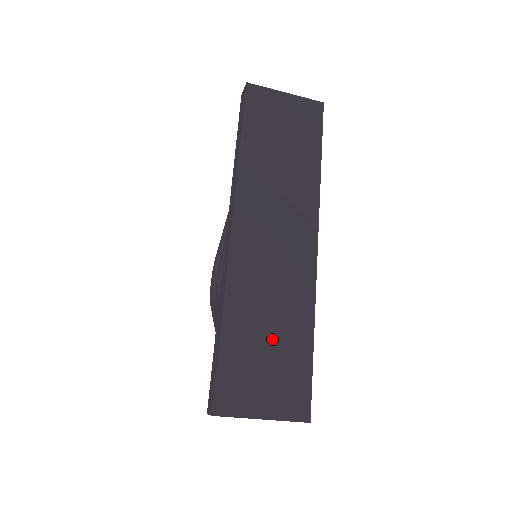
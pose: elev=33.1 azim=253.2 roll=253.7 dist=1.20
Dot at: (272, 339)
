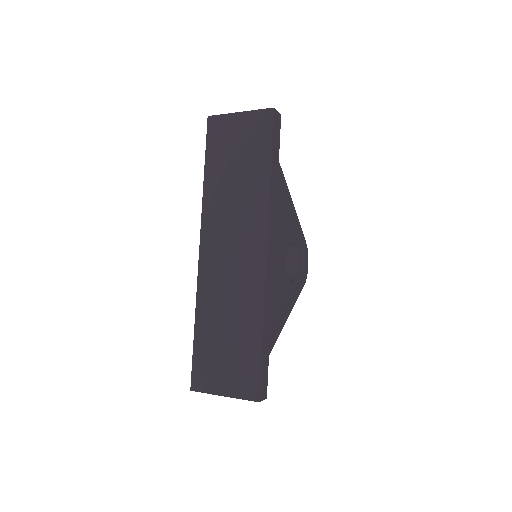
Dot at: (230, 336)
